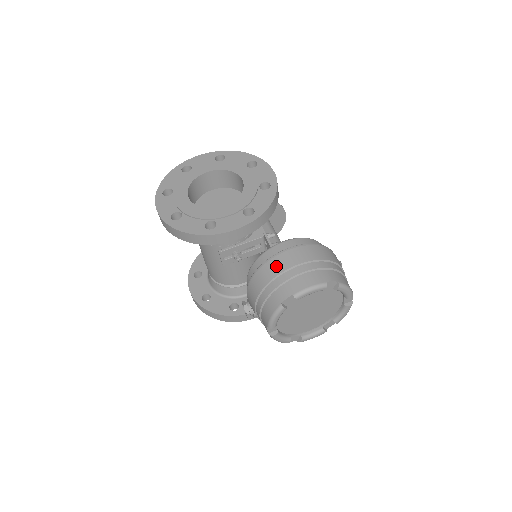
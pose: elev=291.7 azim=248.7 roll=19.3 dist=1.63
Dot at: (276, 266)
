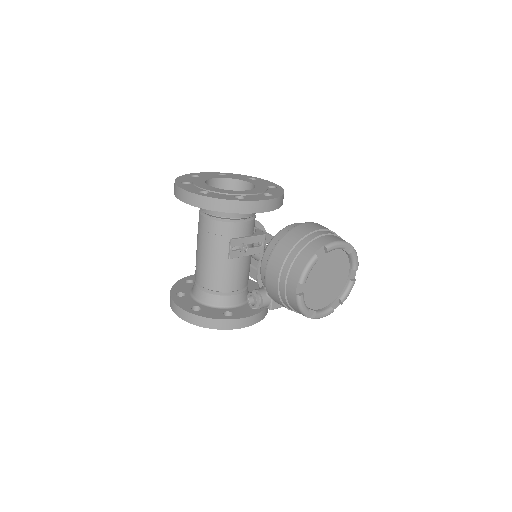
Dot at: (300, 231)
